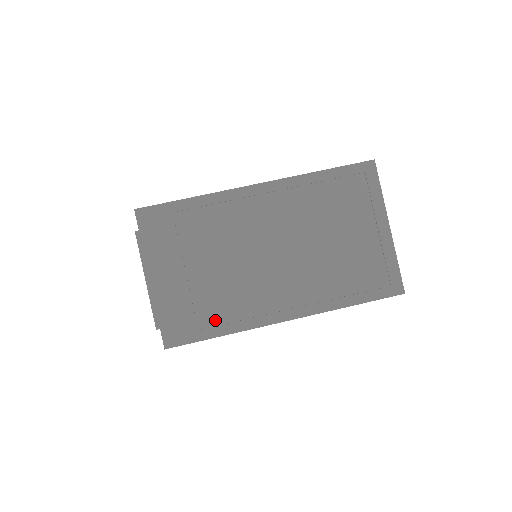
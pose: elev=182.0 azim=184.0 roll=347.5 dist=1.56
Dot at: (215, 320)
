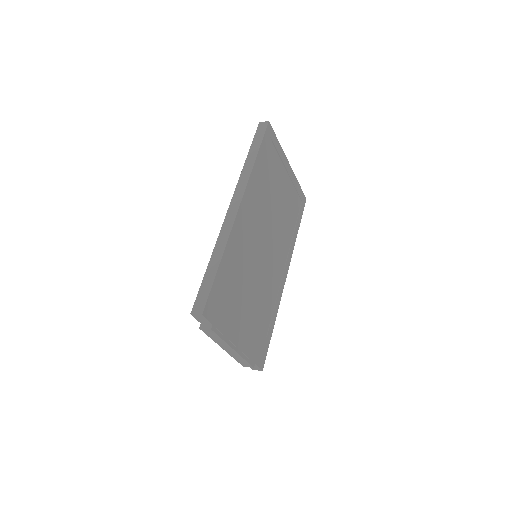
Dot at: (268, 321)
